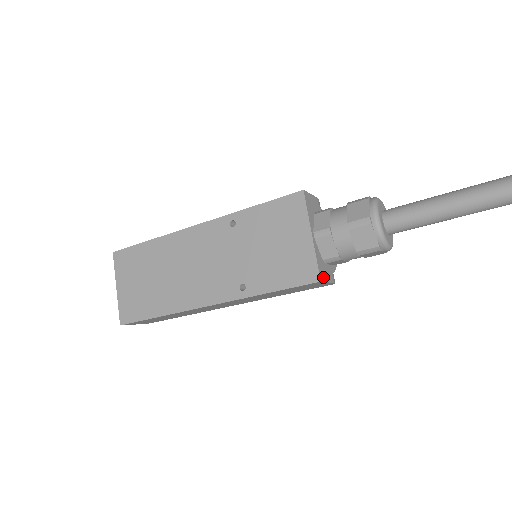
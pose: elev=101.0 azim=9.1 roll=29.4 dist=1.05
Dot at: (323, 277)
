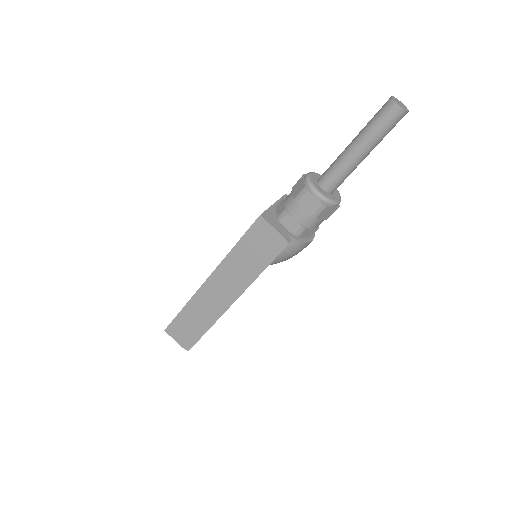
Dot at: (267, 219)
